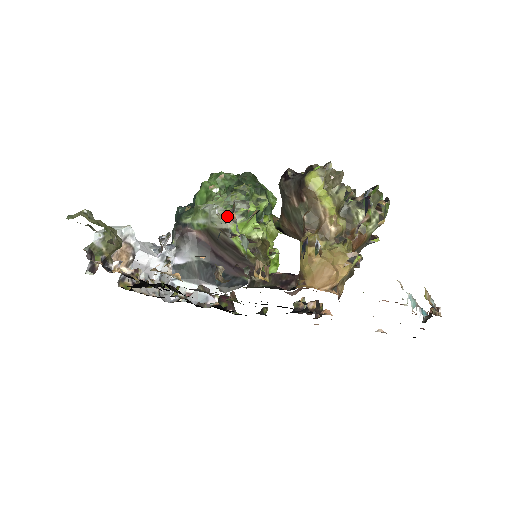
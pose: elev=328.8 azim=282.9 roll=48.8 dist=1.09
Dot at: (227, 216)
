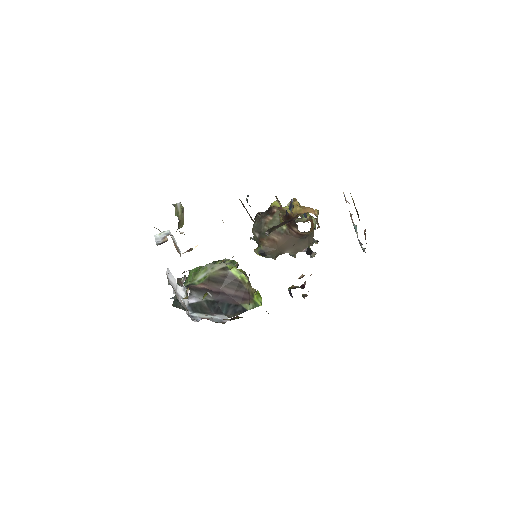
Dot at: occluded
